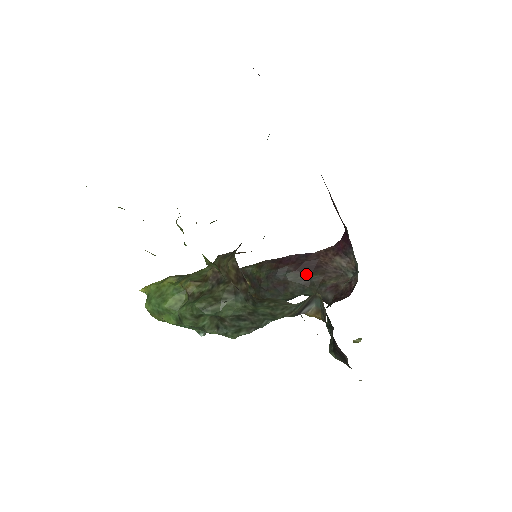
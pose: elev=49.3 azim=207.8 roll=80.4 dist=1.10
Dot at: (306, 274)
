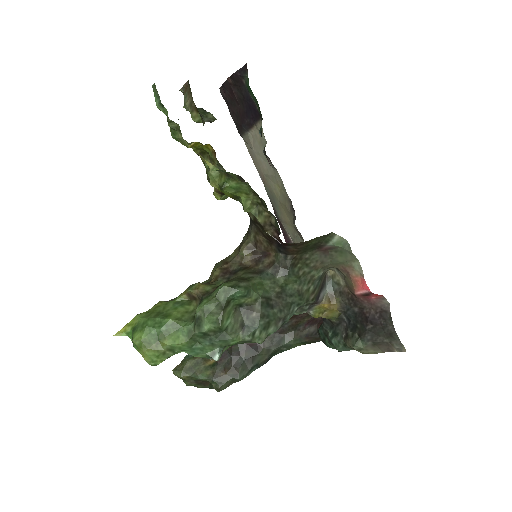
Dot at: occluded
